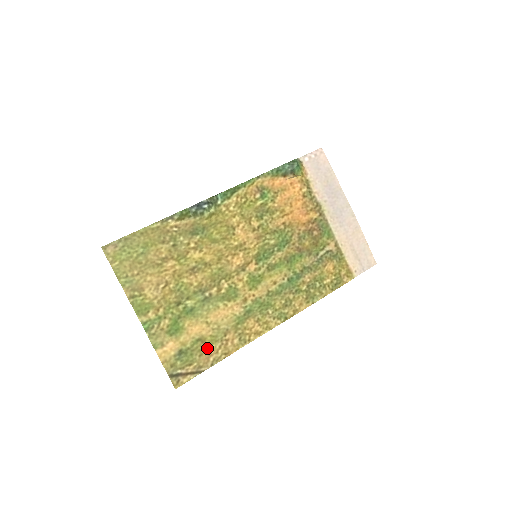
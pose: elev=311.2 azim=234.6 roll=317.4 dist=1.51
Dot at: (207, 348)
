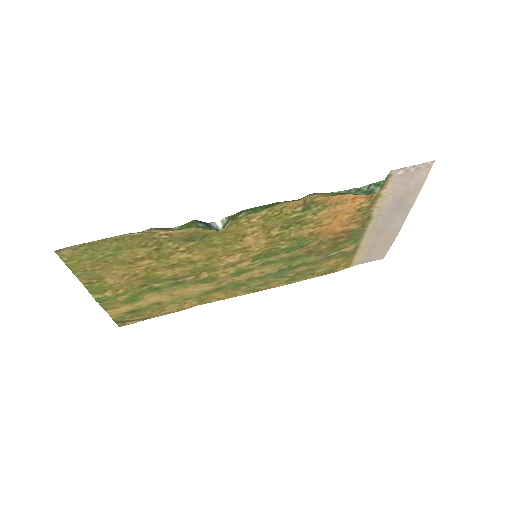
Dot at: (162, 307)
